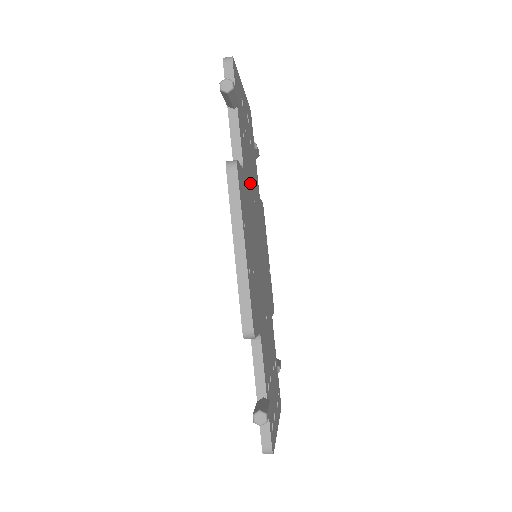
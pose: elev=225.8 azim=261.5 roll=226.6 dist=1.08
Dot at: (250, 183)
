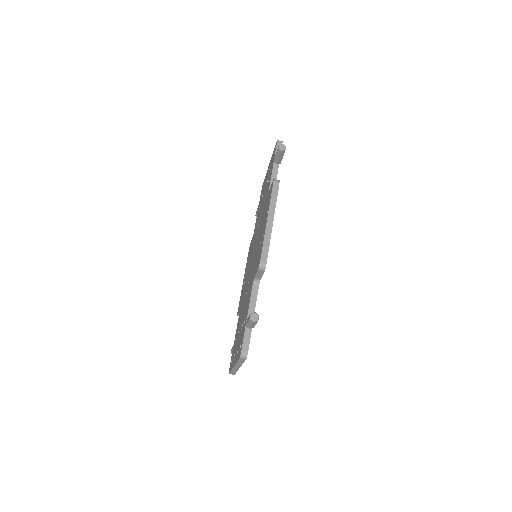
Dot at: occluded
